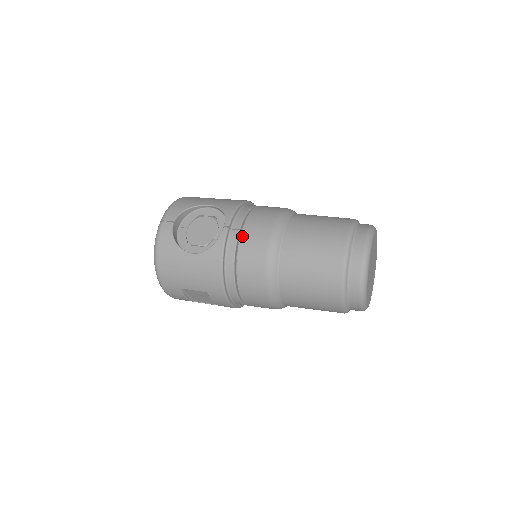
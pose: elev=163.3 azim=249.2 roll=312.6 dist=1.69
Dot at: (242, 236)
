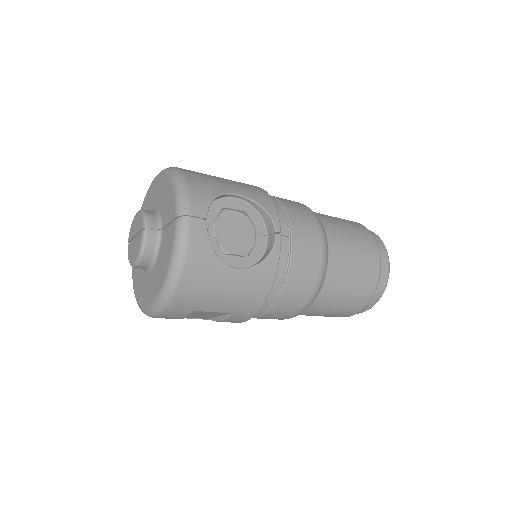
Dot at: (294, 246)
